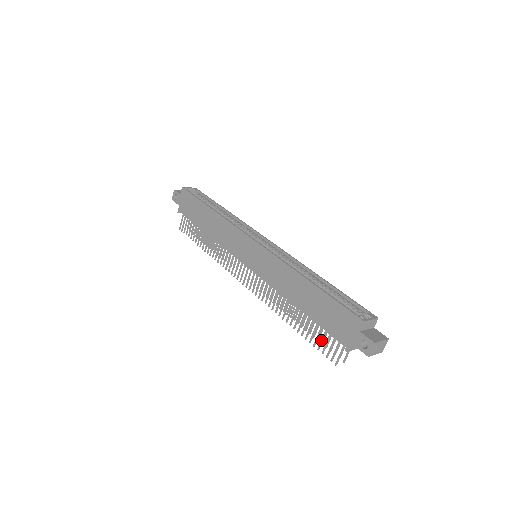
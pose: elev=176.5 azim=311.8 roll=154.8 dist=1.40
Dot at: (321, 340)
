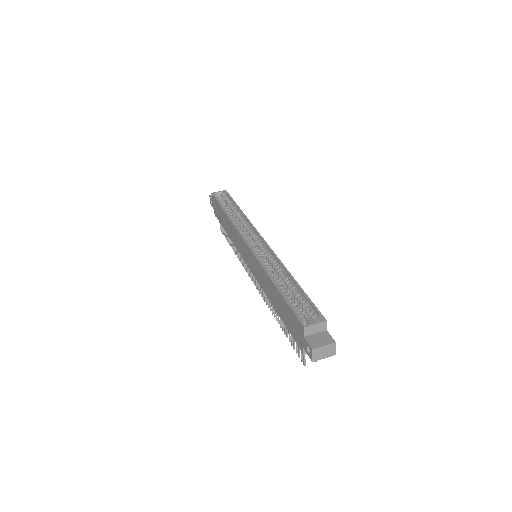
Dot at: (293, 340)
